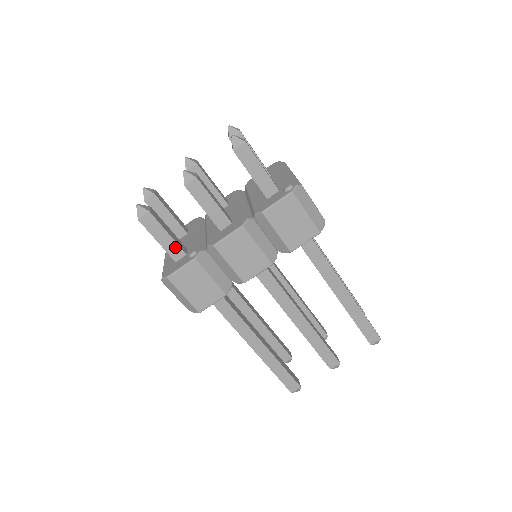
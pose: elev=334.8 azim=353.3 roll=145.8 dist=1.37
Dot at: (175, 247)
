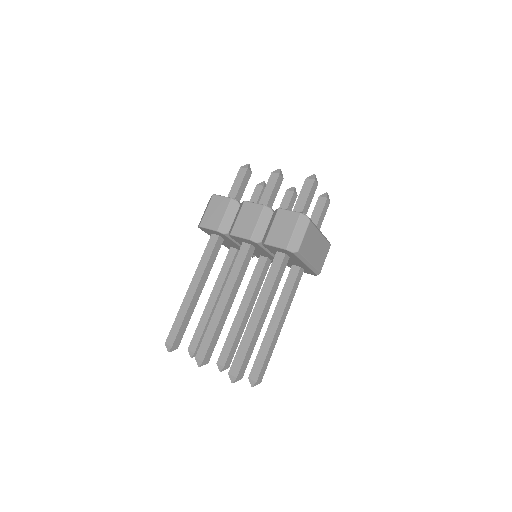
Dot at: (235, 194)
